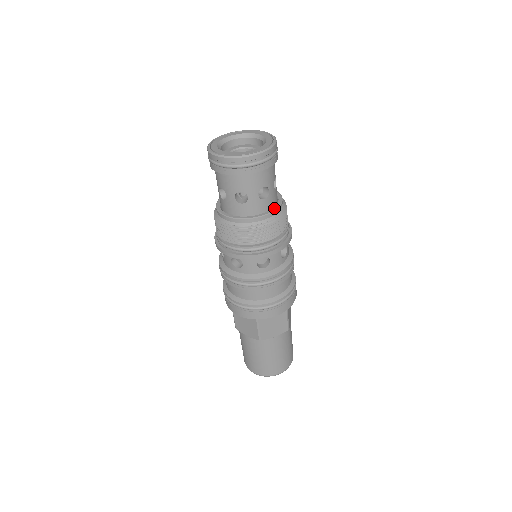
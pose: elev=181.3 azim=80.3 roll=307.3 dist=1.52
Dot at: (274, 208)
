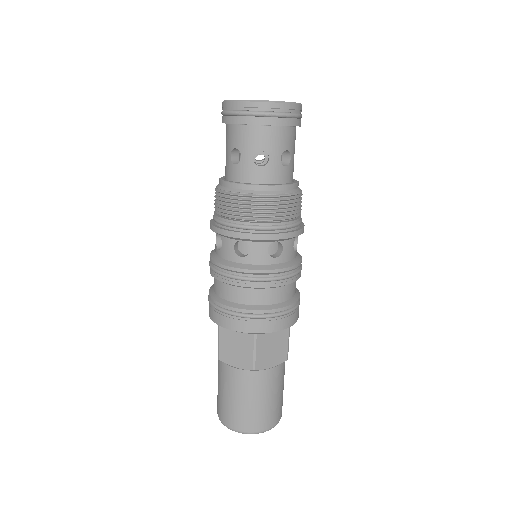
Dot at: (293, 182)
